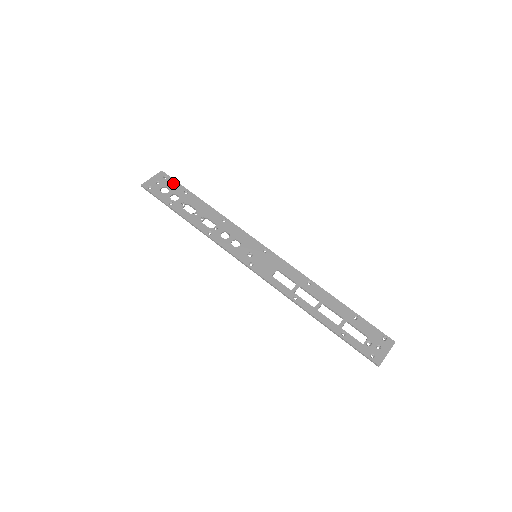
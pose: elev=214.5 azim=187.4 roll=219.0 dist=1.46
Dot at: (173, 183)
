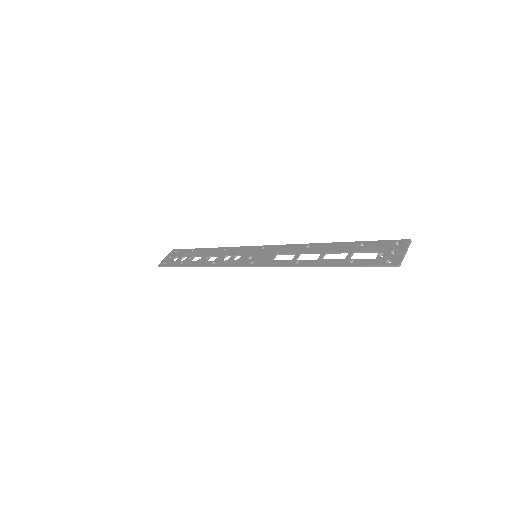
Dot at: (182, 251)
